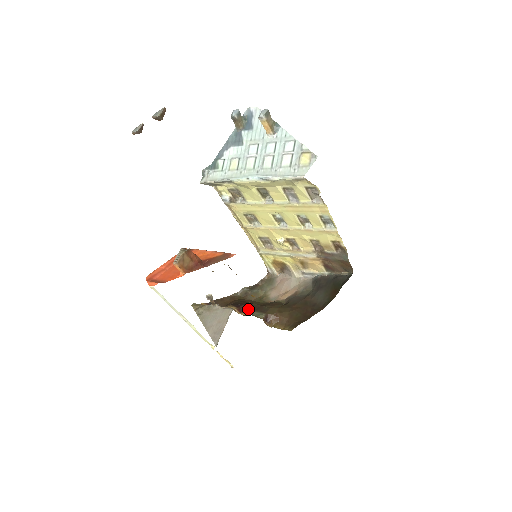
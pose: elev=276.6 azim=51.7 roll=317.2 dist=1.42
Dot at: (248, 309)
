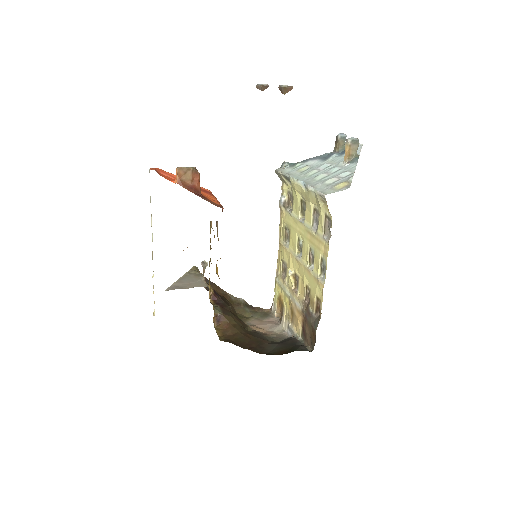
Dot at: (219, 303)
